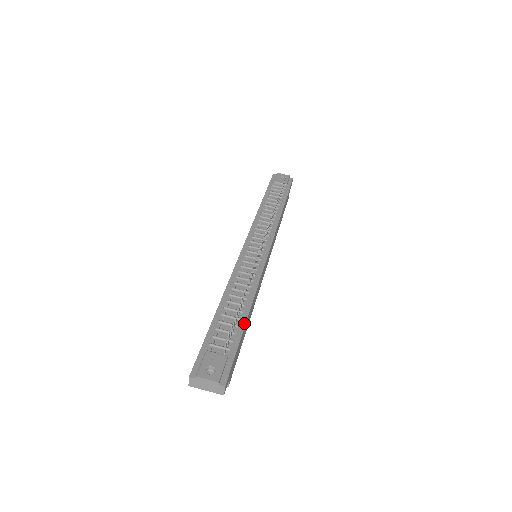
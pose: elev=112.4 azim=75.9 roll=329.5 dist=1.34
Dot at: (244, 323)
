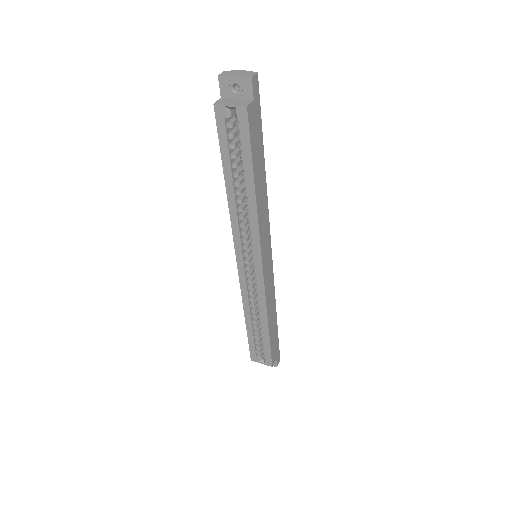
Dot at: (263, 153)
